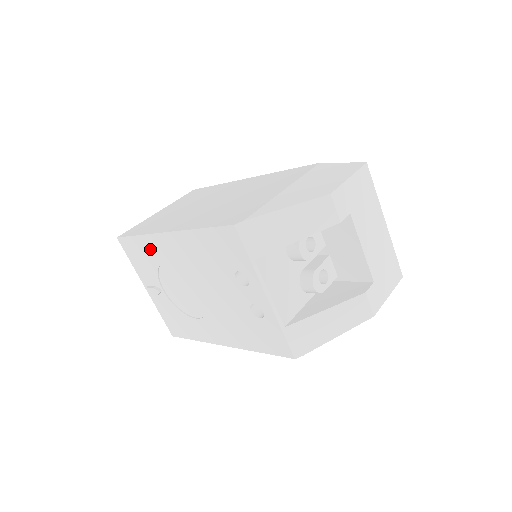
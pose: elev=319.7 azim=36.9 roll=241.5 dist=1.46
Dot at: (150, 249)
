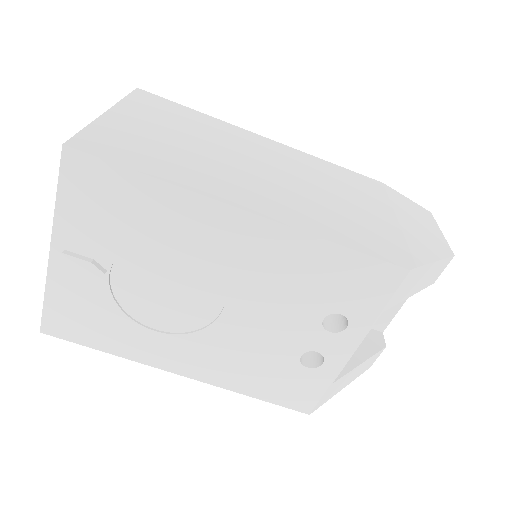
Dot at: (160, 210)
